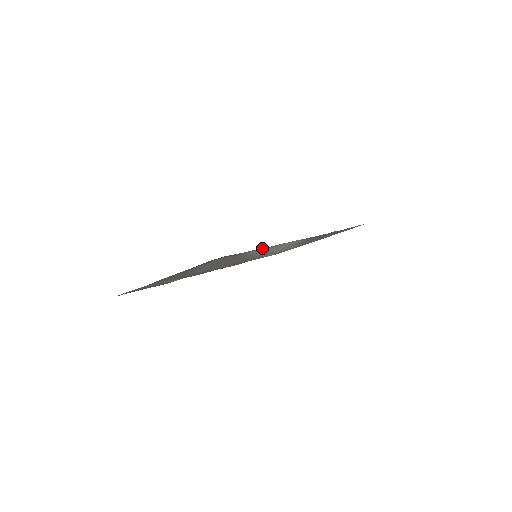
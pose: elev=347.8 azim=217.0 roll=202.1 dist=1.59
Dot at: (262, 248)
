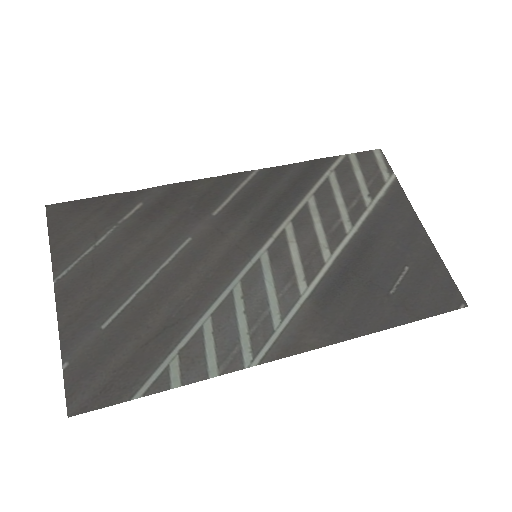
Dot at: (164, 387)
